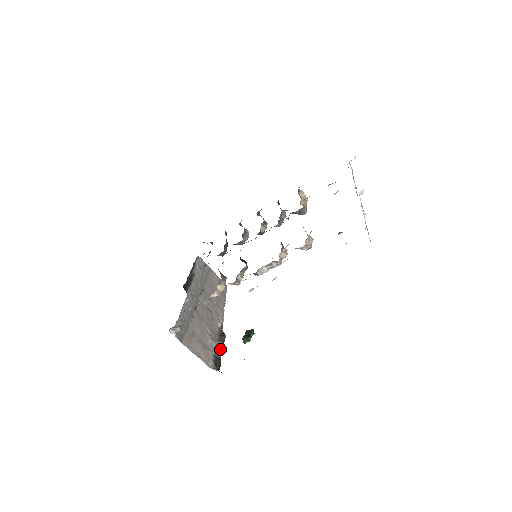
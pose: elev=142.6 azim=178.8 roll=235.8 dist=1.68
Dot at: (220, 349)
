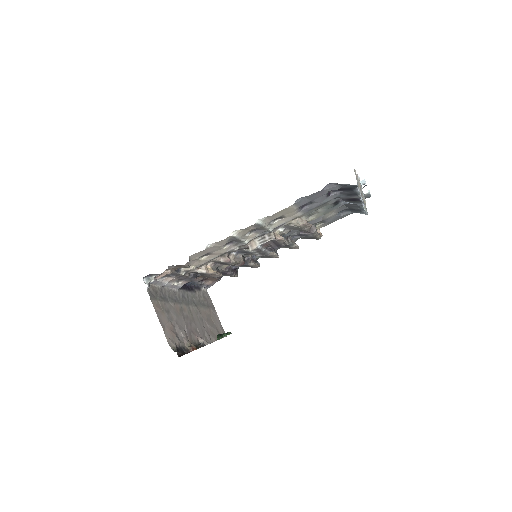
Dot at: (190, 348)
